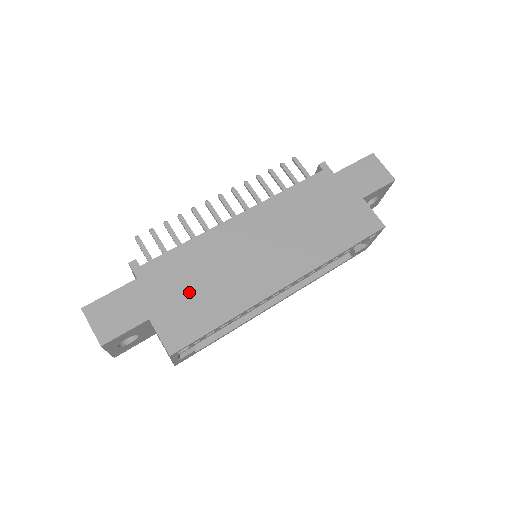
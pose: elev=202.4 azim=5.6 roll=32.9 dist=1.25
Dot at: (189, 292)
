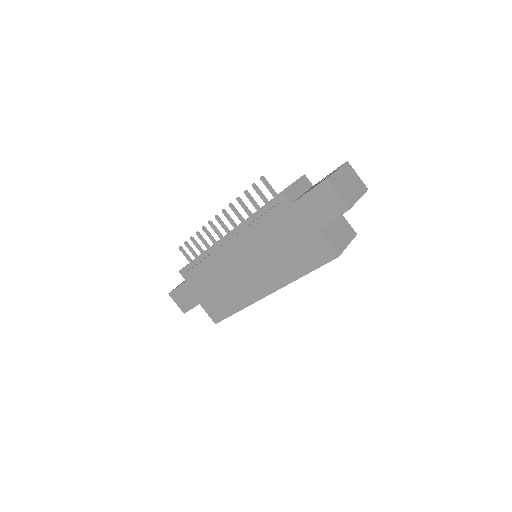
Dot at: (214, 292)
